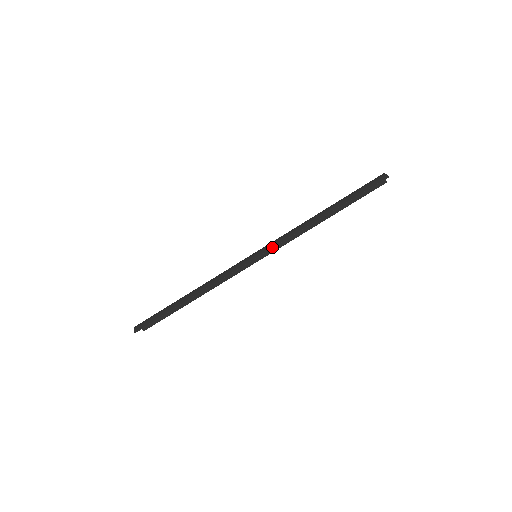
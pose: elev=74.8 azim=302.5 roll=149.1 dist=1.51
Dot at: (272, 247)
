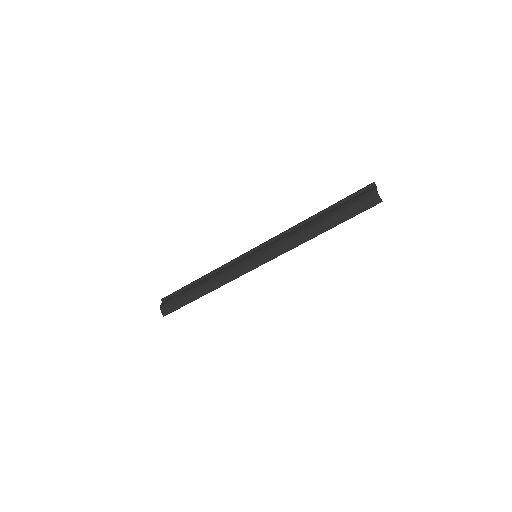
Dot at: (273, 258)
